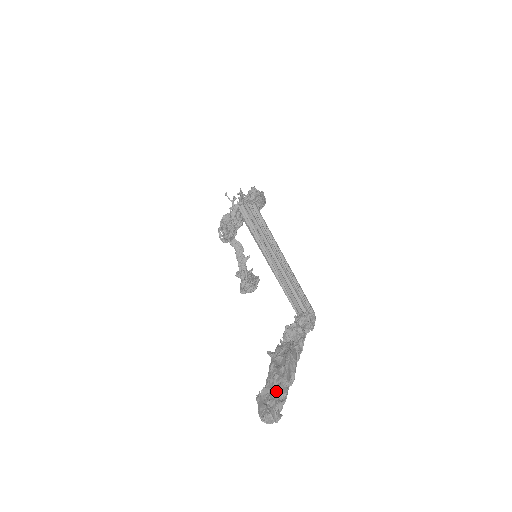
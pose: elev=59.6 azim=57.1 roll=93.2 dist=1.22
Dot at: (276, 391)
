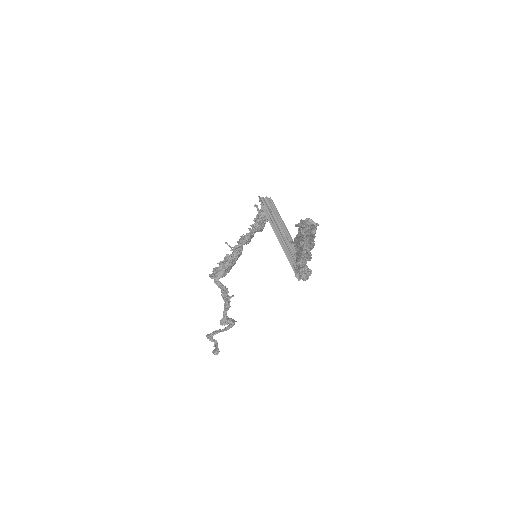
Dot at: occluded
